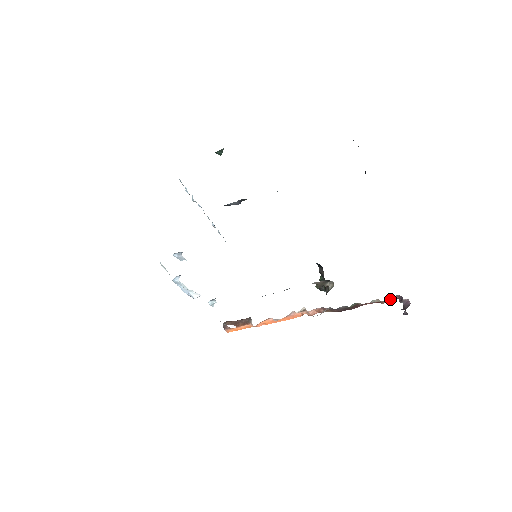
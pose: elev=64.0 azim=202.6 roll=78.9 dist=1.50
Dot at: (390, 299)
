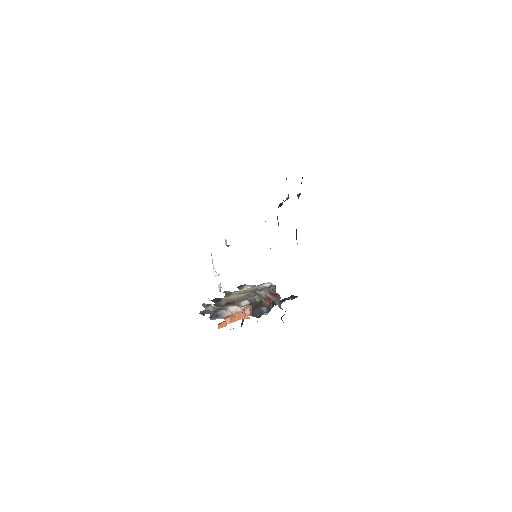
Dot at: occluded
